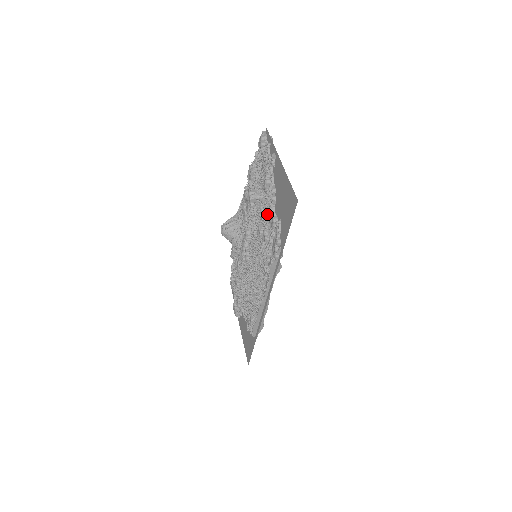
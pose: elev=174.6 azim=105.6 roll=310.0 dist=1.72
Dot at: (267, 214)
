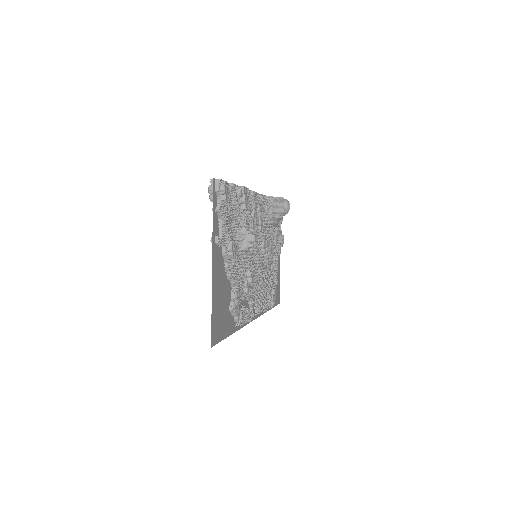
Dot at: occluded
